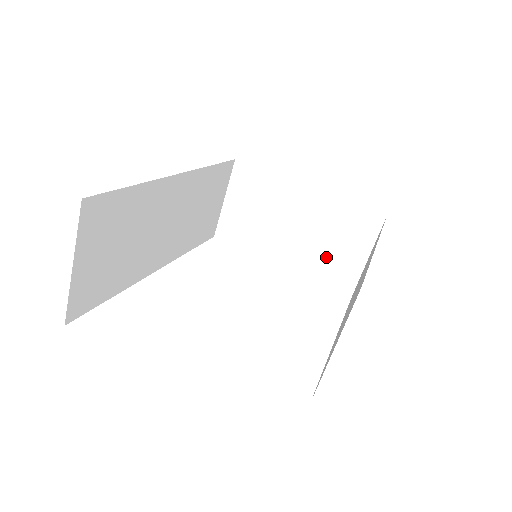
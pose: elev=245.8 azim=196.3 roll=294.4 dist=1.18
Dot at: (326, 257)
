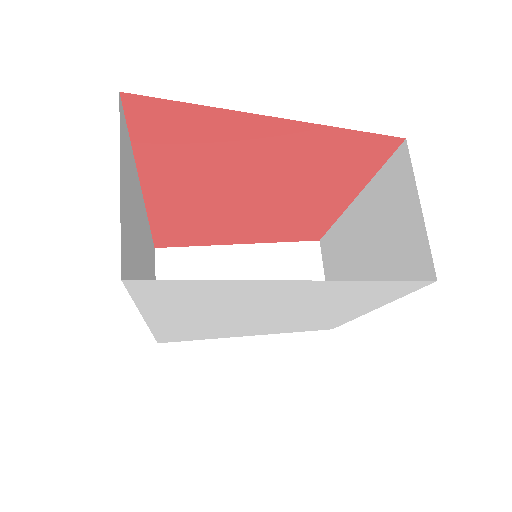
Dot at: occluded
